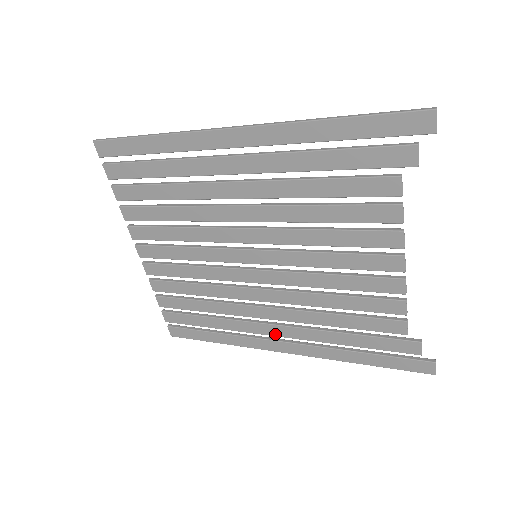
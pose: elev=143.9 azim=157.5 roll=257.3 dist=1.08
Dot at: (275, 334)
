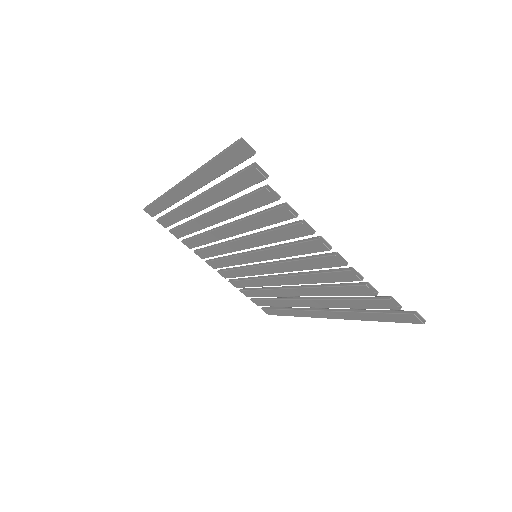
Dot at: (310, 306)
